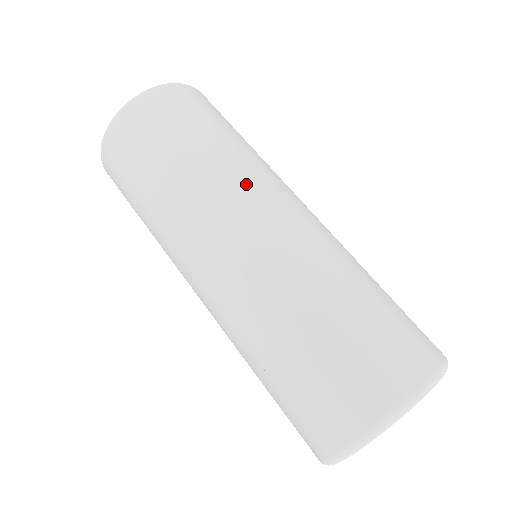
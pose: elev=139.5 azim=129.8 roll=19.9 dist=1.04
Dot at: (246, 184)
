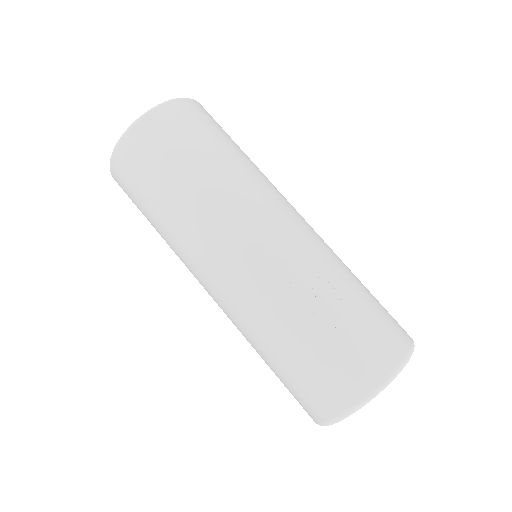
Dot at: occluded
